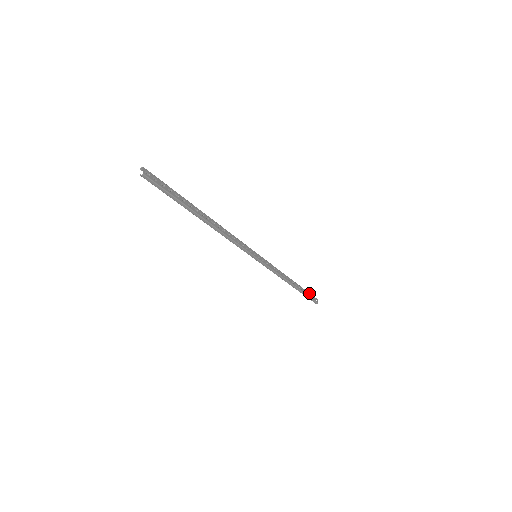
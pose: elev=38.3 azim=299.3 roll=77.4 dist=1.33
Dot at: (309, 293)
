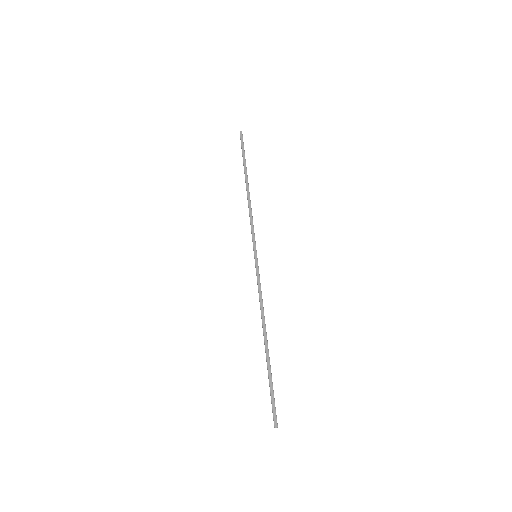
Dot at: (273, 394)
